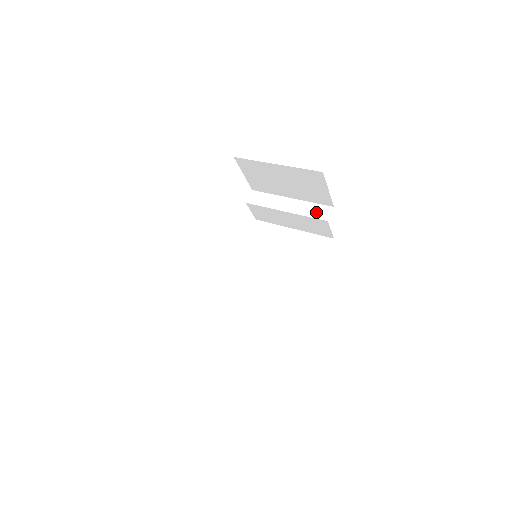
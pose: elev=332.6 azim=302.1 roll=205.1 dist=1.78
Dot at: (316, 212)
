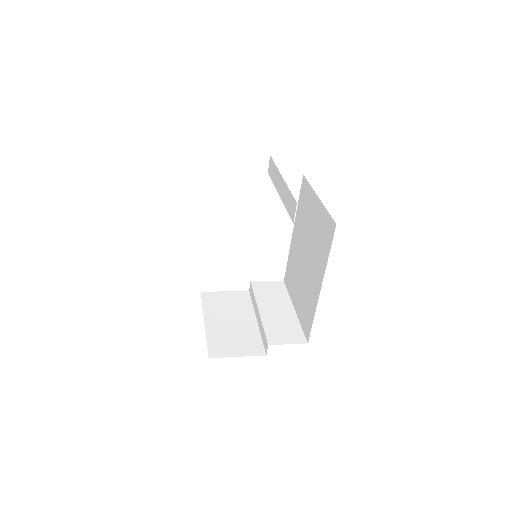
Dot at: (289, 206)
